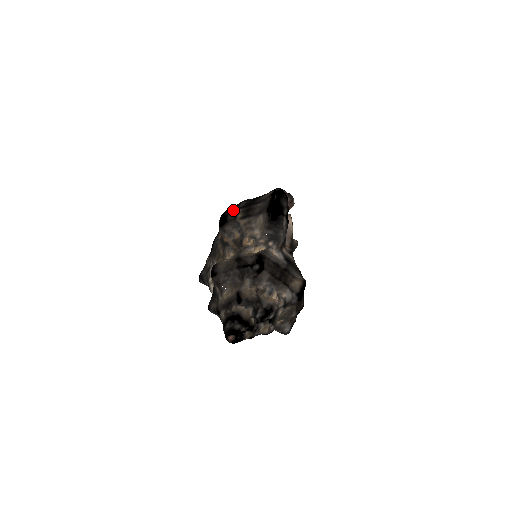
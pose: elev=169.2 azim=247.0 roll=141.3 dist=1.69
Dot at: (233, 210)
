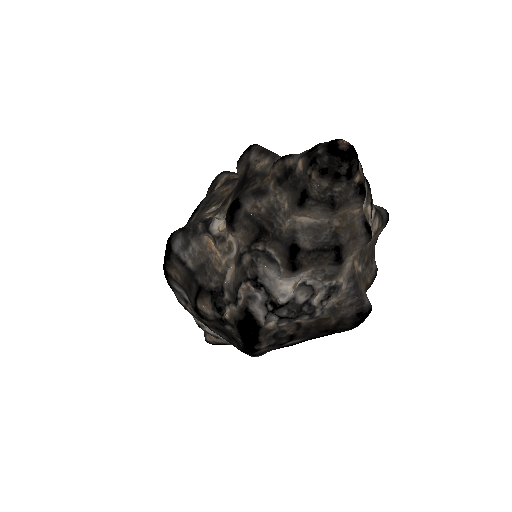
Dot at: occluded
